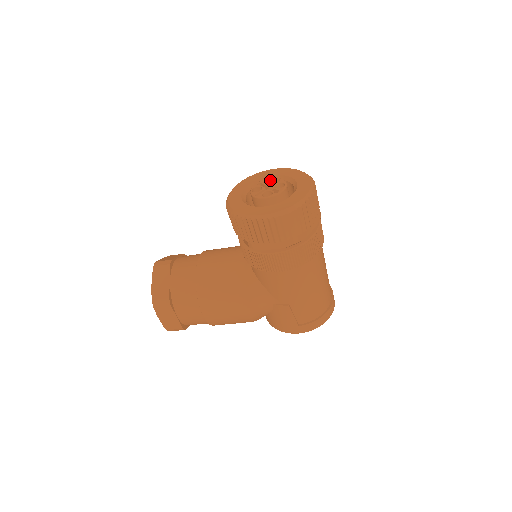
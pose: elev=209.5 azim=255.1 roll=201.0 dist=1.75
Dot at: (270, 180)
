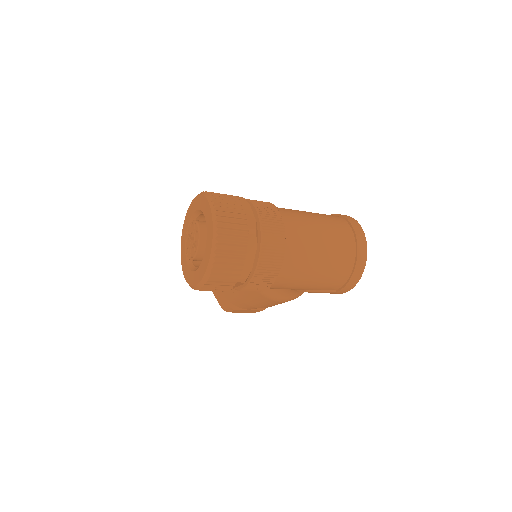
Dot at: (193, 223)
